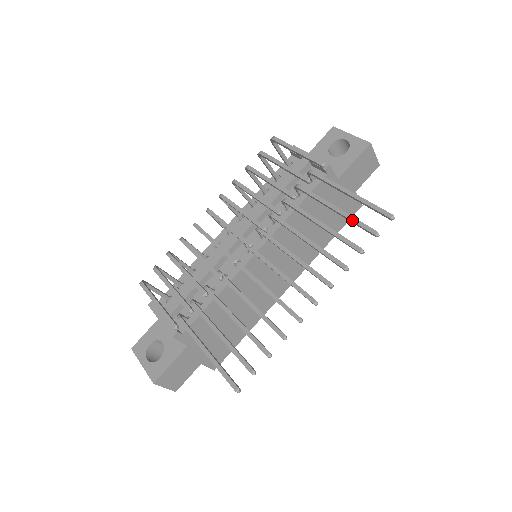
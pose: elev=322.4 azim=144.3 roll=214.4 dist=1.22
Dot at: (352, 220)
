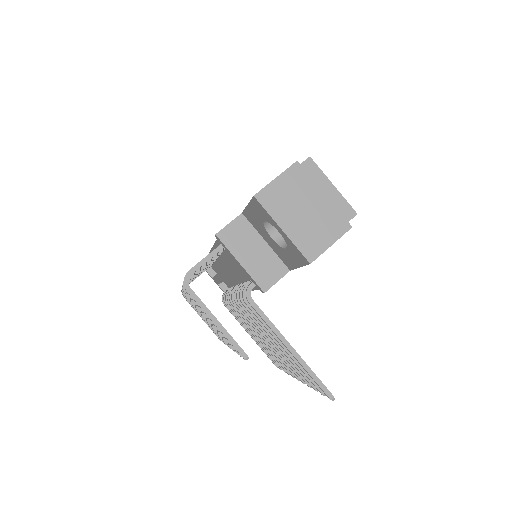
Dot at: occluded
